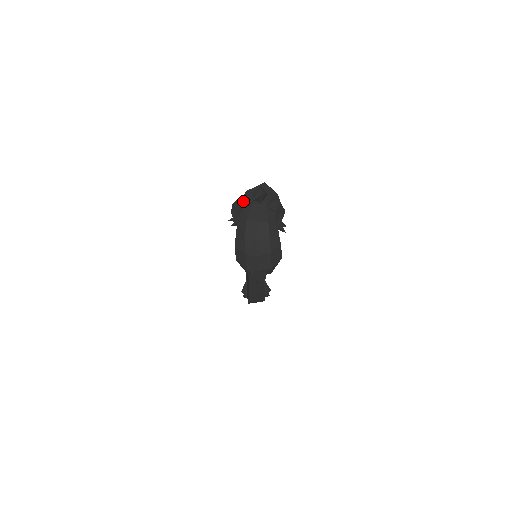
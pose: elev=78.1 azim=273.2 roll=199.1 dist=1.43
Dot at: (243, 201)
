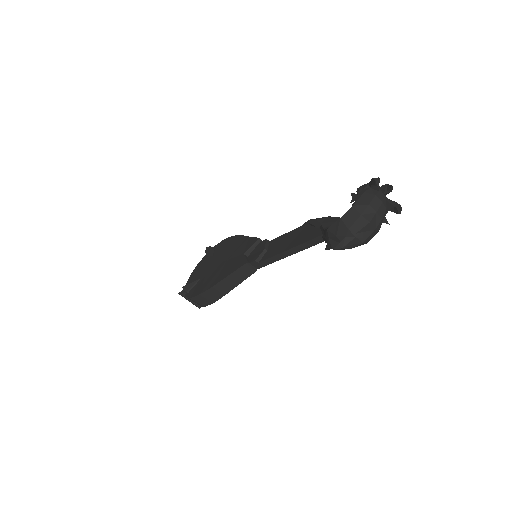
Dot at: occluded
